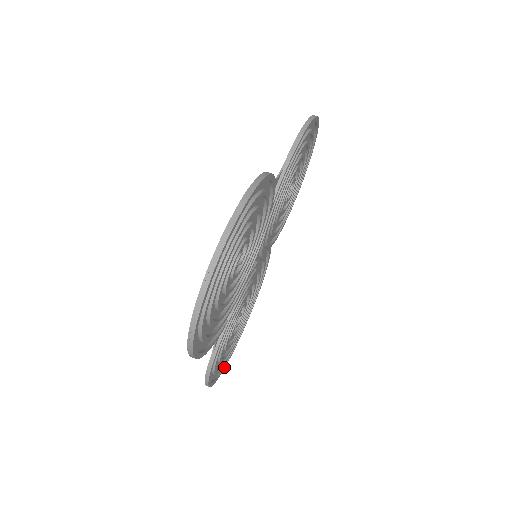
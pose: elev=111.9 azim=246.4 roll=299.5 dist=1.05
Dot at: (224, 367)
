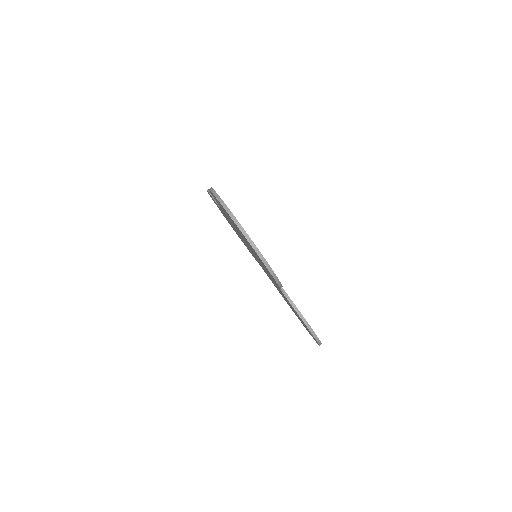
Dot at: occluded
